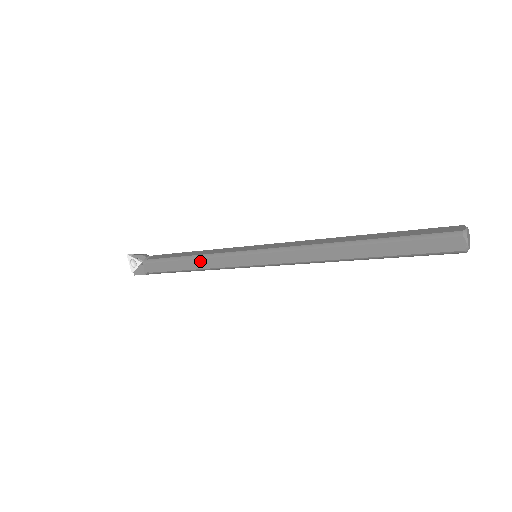
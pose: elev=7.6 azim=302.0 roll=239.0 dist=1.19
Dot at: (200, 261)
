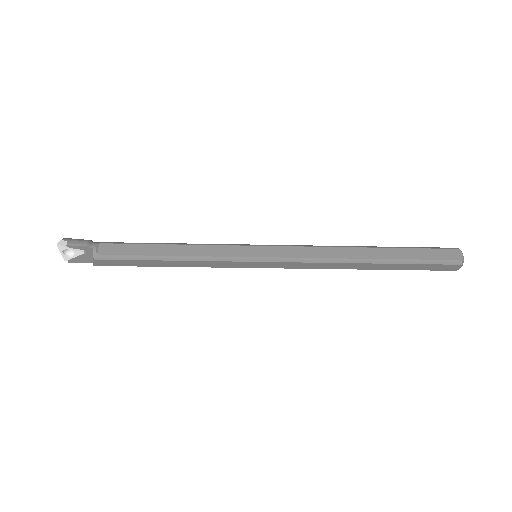
Dot at: (187, 262)
